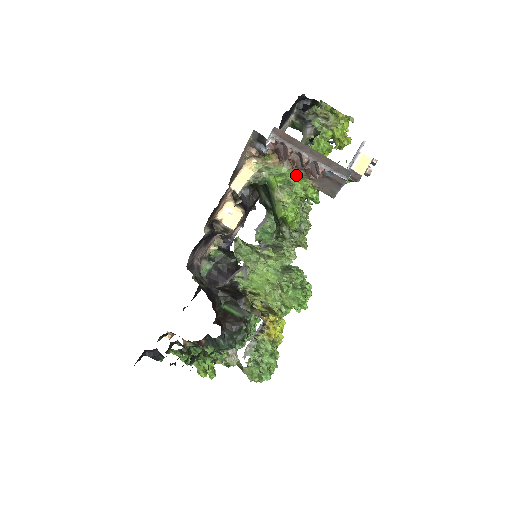
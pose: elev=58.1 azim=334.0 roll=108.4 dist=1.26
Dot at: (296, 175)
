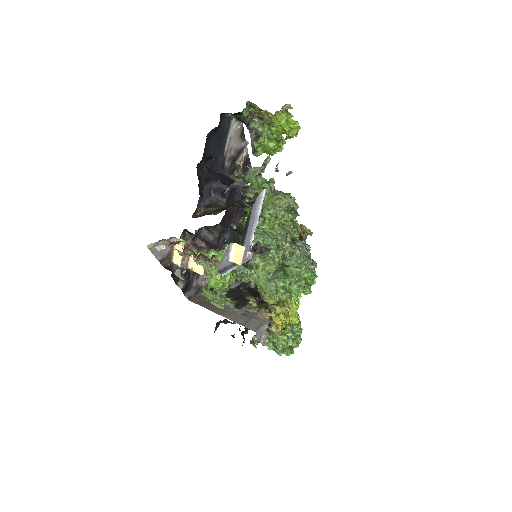
Dot at: (207, 252)
